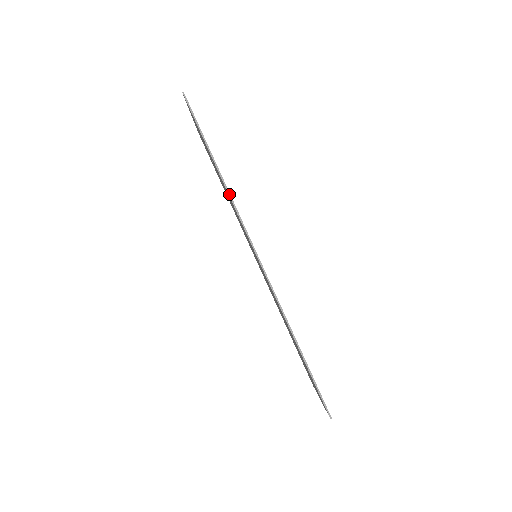
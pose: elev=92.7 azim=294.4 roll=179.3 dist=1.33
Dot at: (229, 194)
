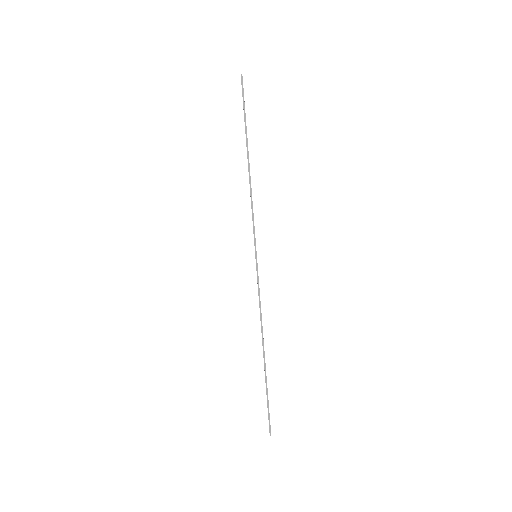
Dot at: (251, 195)
